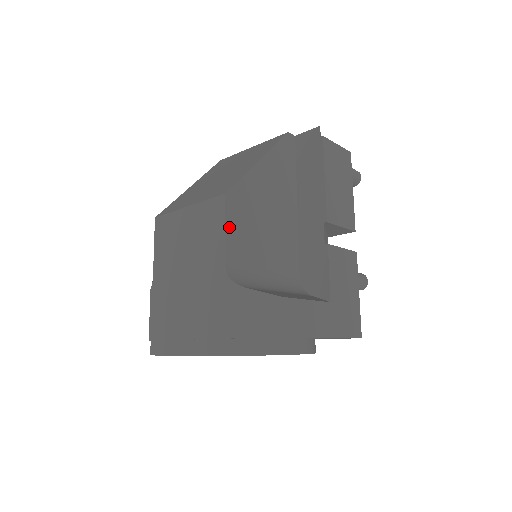
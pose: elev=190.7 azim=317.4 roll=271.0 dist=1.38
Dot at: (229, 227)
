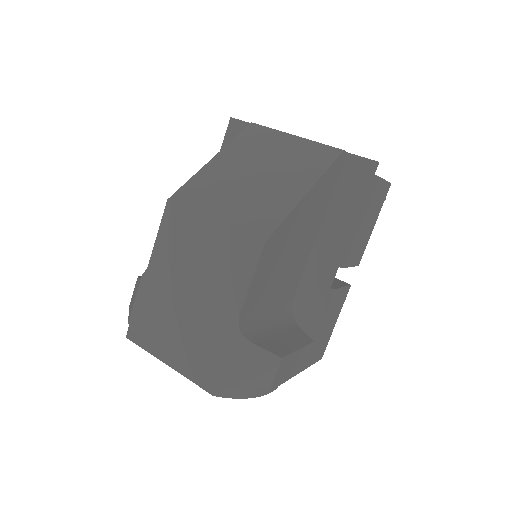
Dot at: (256, 277)
